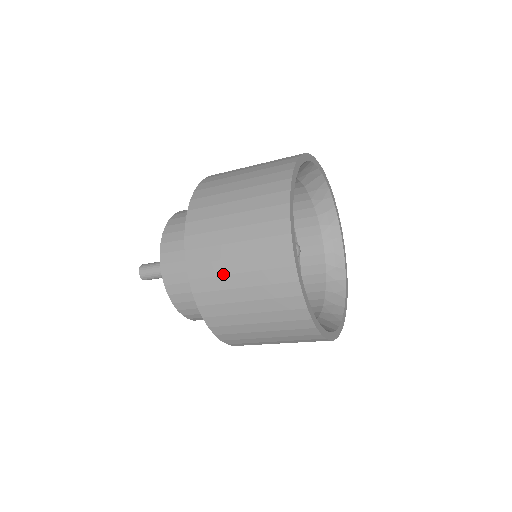
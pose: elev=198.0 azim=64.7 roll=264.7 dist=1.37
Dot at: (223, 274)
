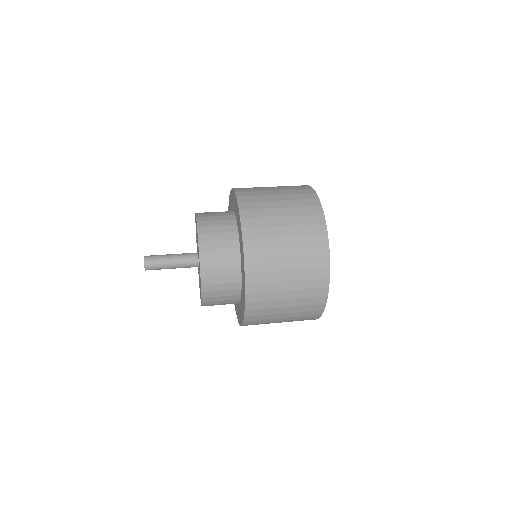
Dot at: (273, 314)
